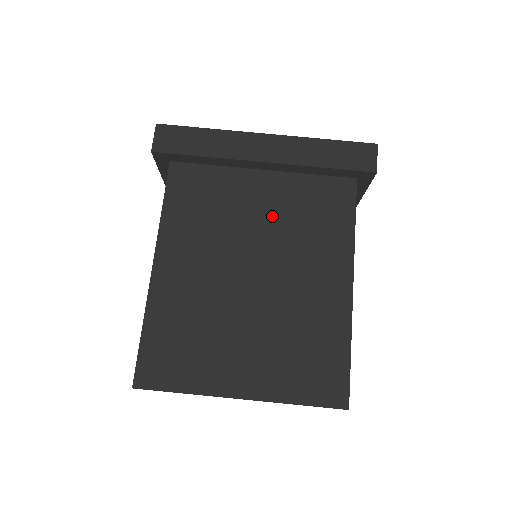
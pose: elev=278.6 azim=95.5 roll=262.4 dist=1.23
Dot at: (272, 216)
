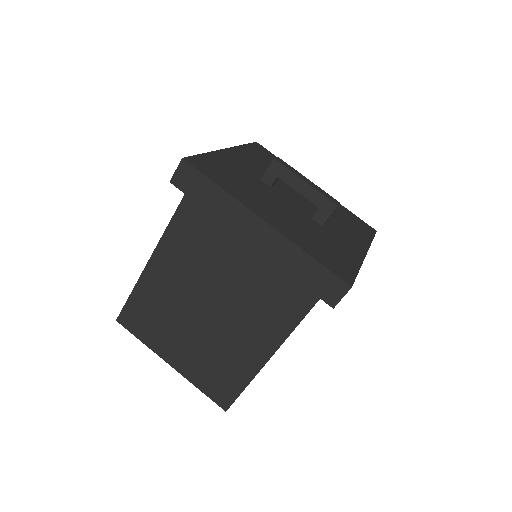
Dot at: (242, 279)
